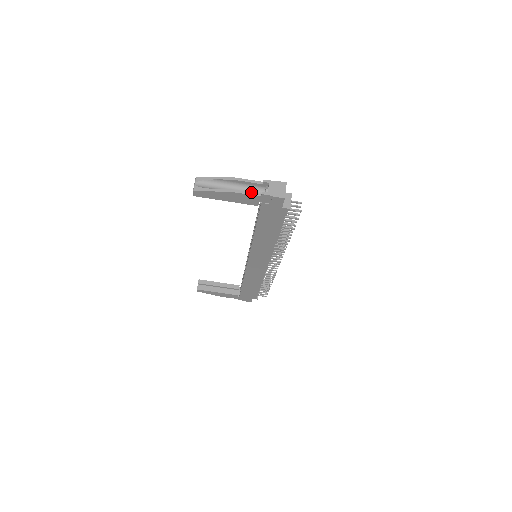
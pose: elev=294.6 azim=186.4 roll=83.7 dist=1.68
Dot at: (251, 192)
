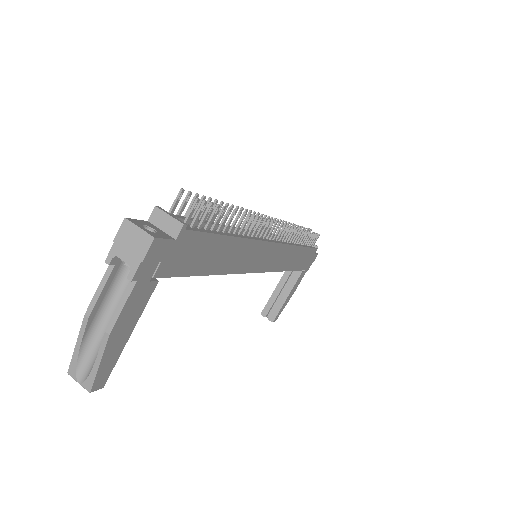
Dot at: (122, 297)
